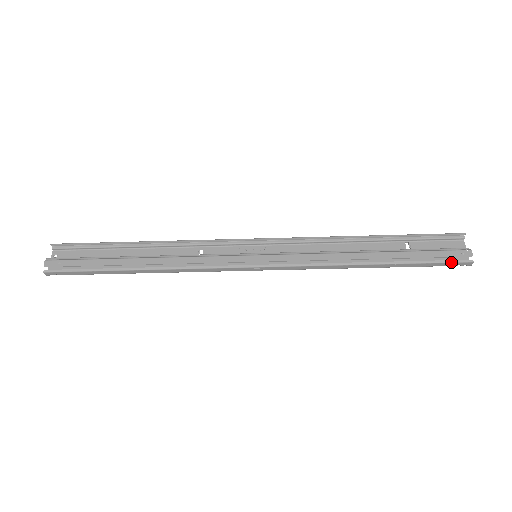
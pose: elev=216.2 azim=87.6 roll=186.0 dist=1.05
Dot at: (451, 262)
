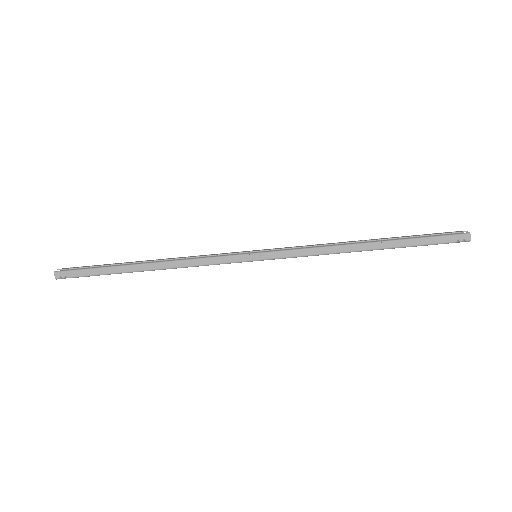
Dot at: (447, 235)
